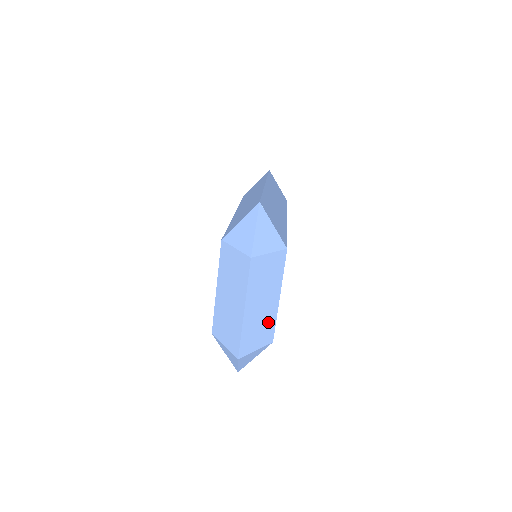
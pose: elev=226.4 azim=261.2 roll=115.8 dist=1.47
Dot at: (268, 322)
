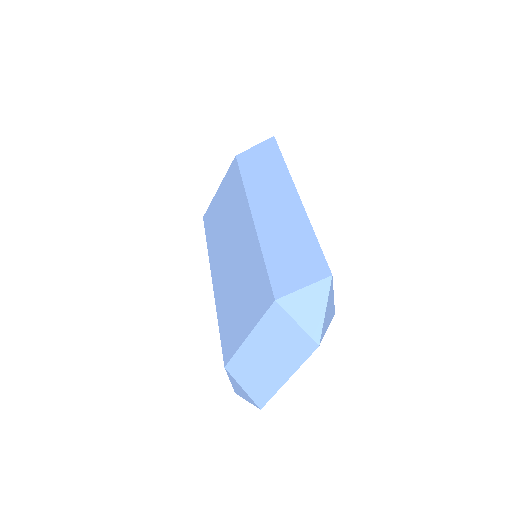
Dot at: occluded
